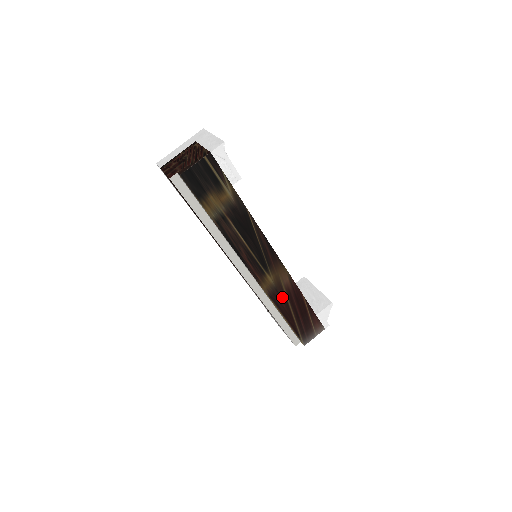
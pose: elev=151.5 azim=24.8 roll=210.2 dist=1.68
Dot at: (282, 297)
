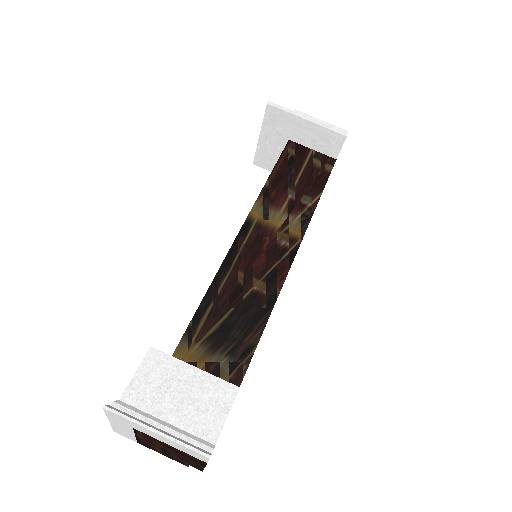
Dot at: occluded
